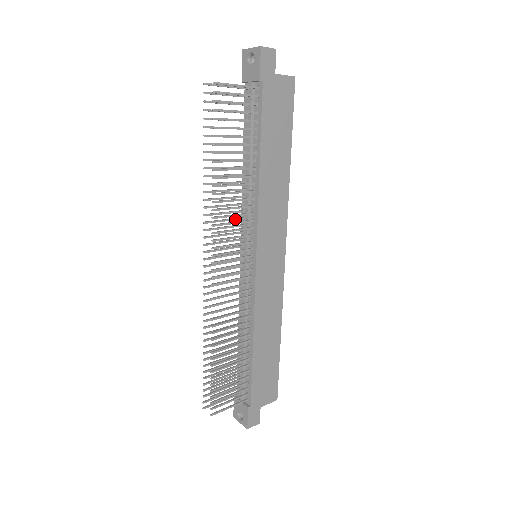
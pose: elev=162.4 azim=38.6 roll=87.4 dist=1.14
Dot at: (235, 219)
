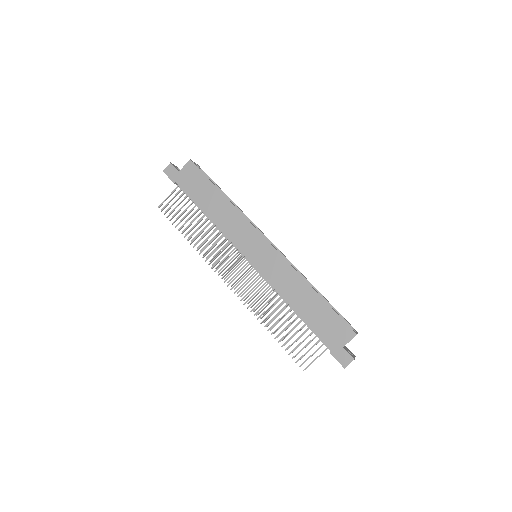
Dot at: (229, 248)
